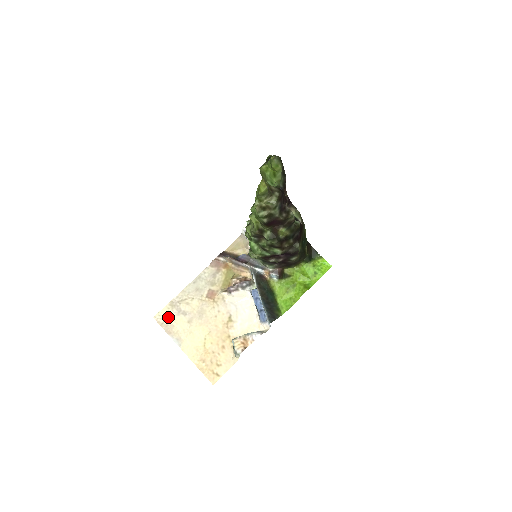
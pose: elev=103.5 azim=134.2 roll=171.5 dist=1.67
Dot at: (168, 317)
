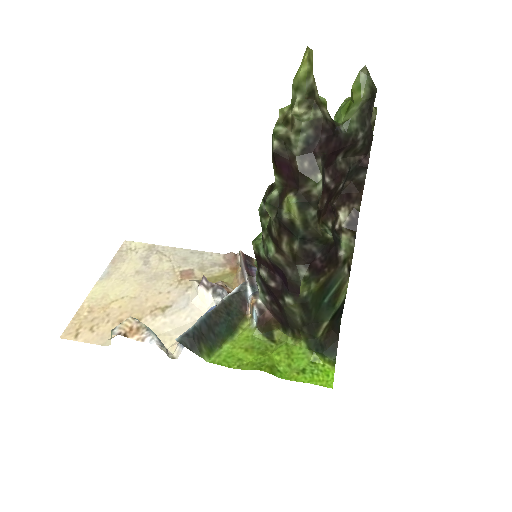
Dot at: (133, 251)
